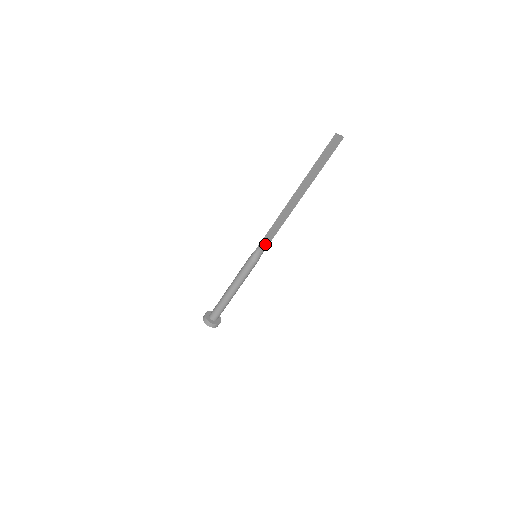
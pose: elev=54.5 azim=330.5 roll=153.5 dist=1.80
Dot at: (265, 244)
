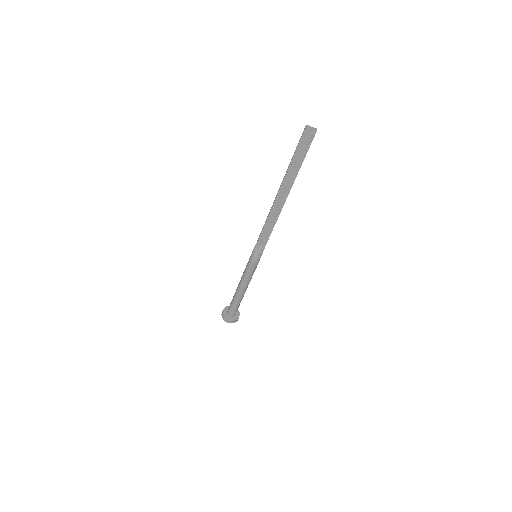
Dot at: (261, 244)
